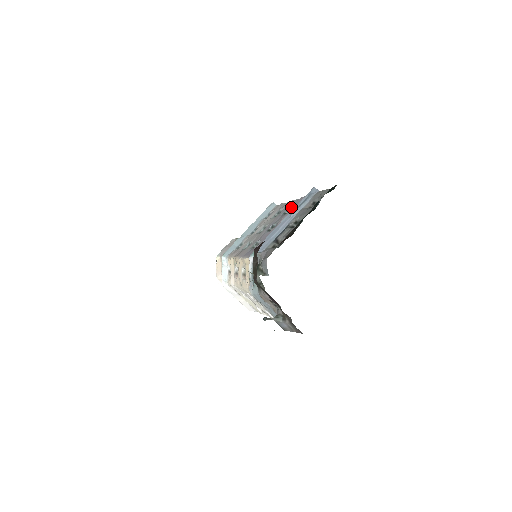
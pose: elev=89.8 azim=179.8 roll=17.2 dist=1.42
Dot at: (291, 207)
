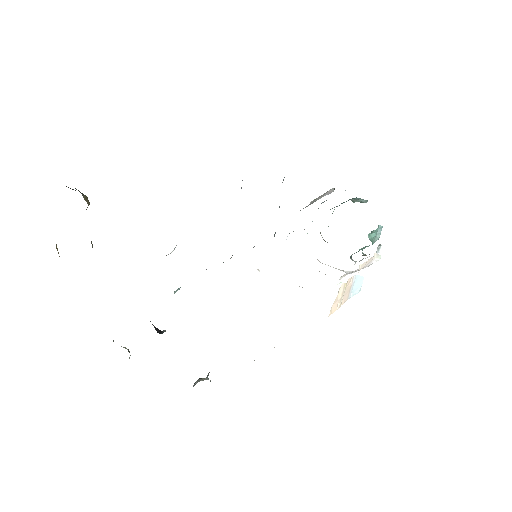
Dot at: occluded
